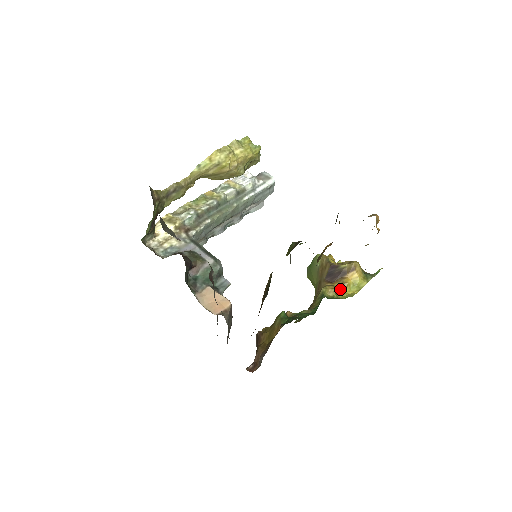
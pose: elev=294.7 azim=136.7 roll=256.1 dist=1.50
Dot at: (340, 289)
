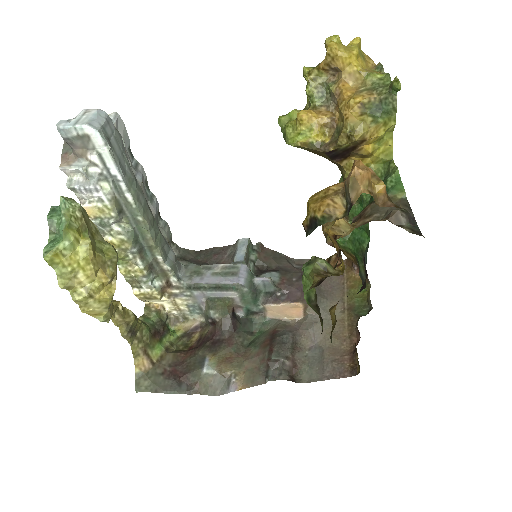
Dot at: (365, 159)
